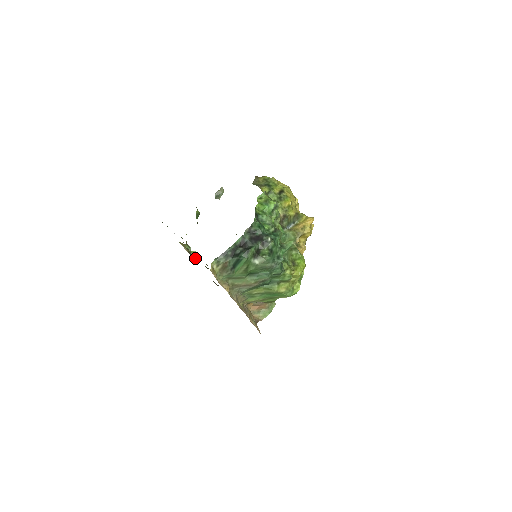
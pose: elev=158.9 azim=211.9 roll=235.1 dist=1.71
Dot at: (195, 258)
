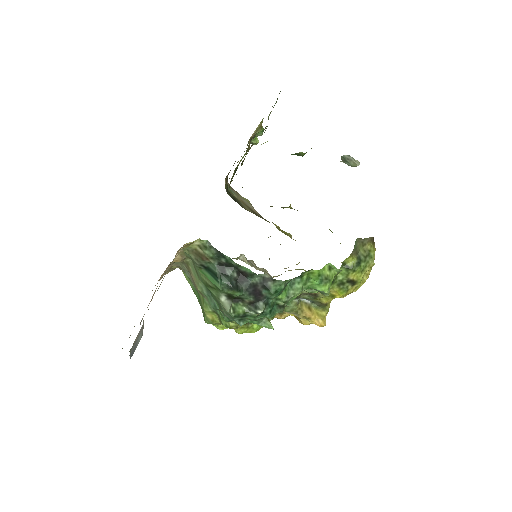
Dot at: occluded
